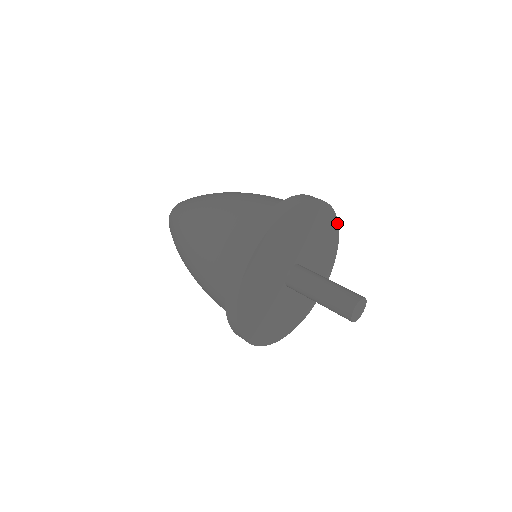
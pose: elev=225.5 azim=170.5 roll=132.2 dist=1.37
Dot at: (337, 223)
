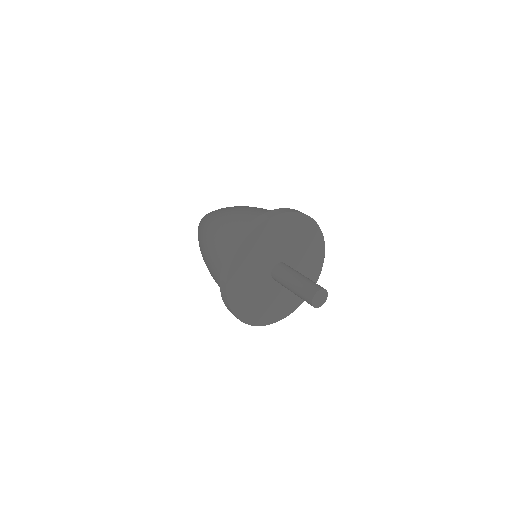
Dot at: (318, 277)
